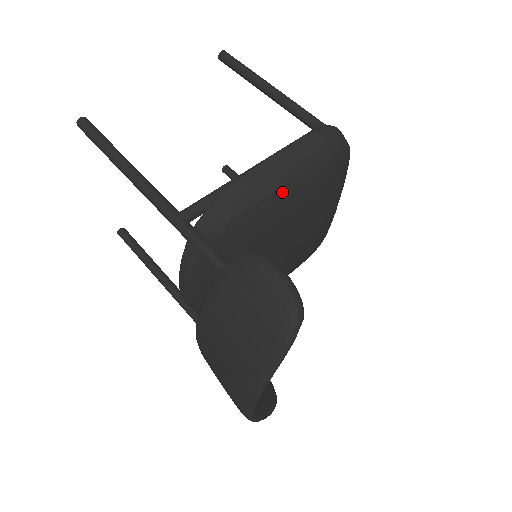
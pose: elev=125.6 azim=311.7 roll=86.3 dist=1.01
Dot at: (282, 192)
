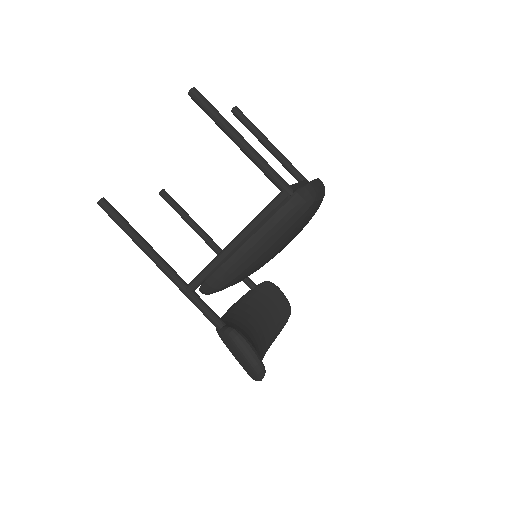
Dot at: (255, 263)
